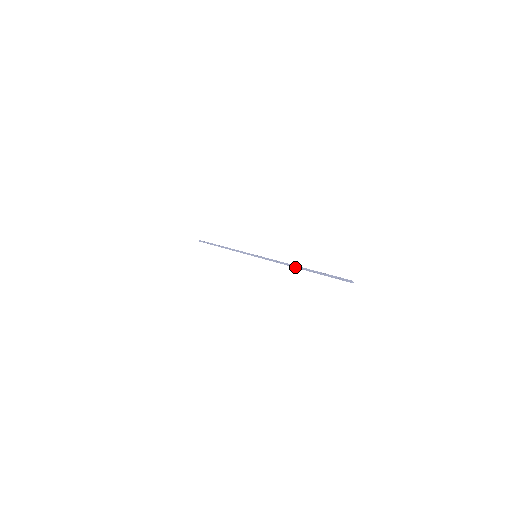
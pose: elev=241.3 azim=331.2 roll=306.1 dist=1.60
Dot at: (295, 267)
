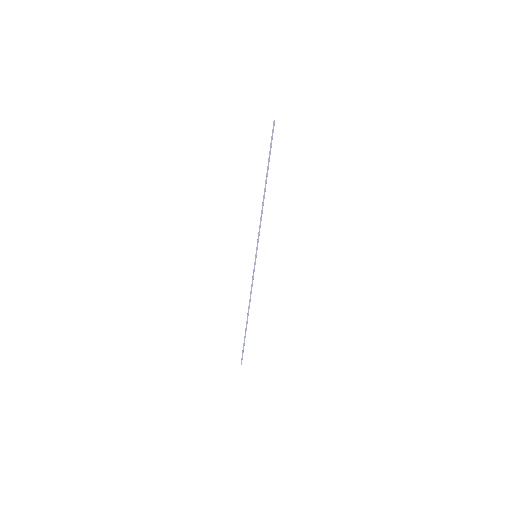
Dot at: (264, 194)
